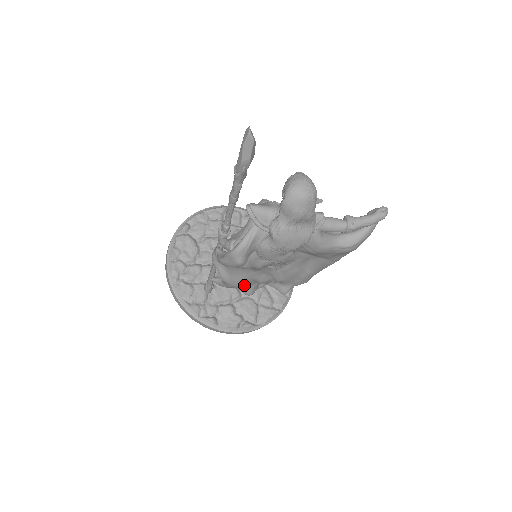
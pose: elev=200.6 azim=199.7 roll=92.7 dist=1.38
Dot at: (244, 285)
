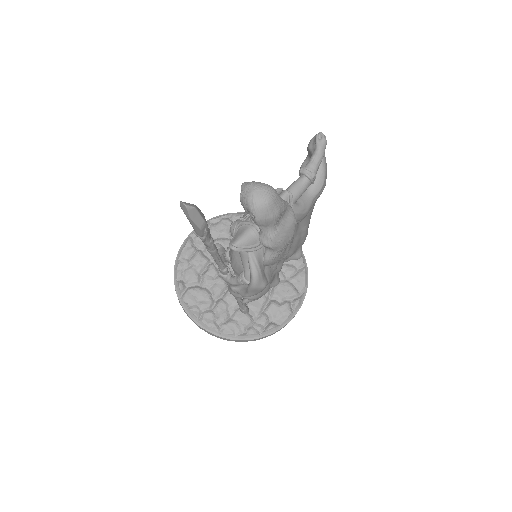
Dot at: occluded
